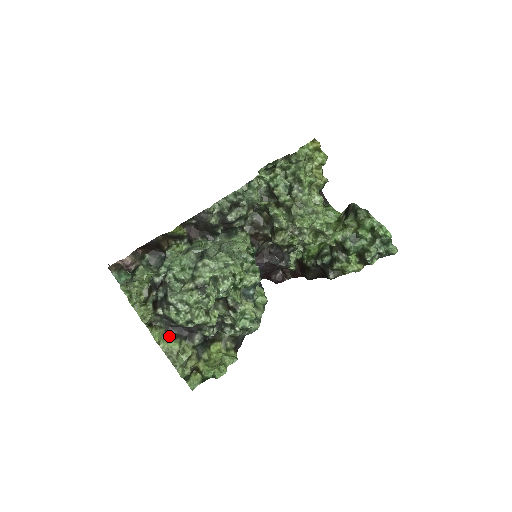
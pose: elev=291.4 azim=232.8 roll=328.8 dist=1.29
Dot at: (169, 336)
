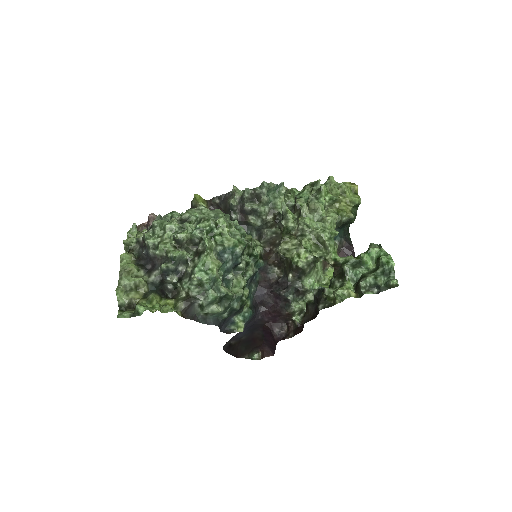
Dot at: (135, 264)
